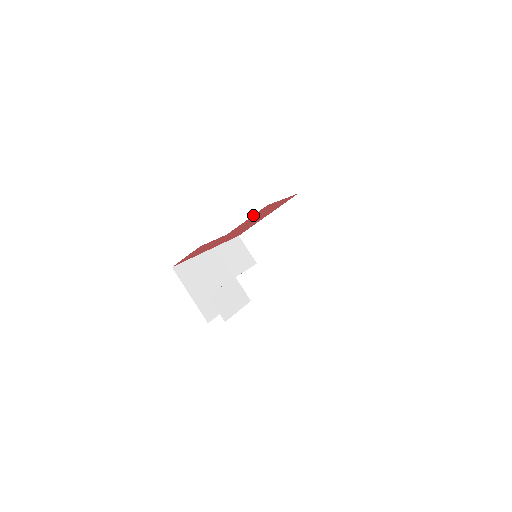
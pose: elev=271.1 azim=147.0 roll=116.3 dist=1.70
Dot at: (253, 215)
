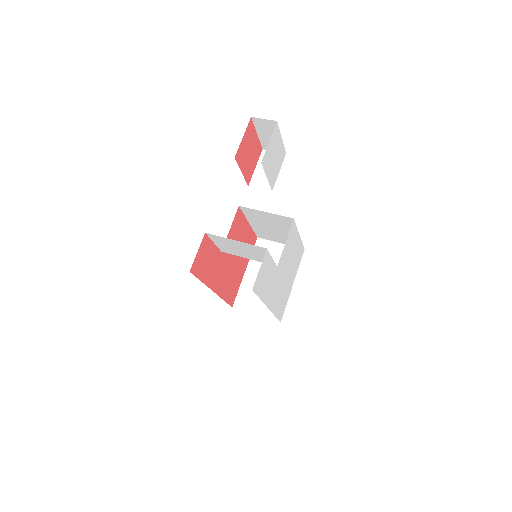
Dot at: (233, 222)
